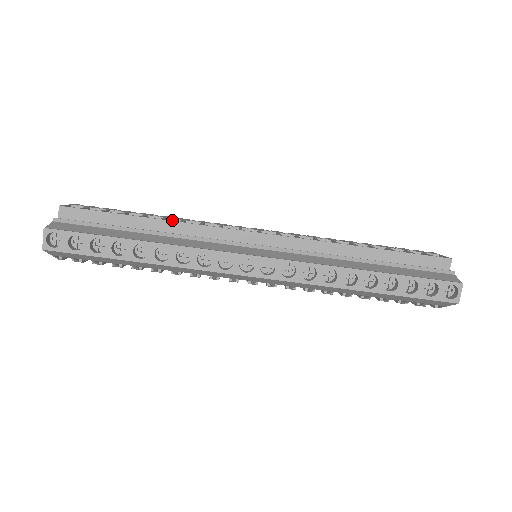
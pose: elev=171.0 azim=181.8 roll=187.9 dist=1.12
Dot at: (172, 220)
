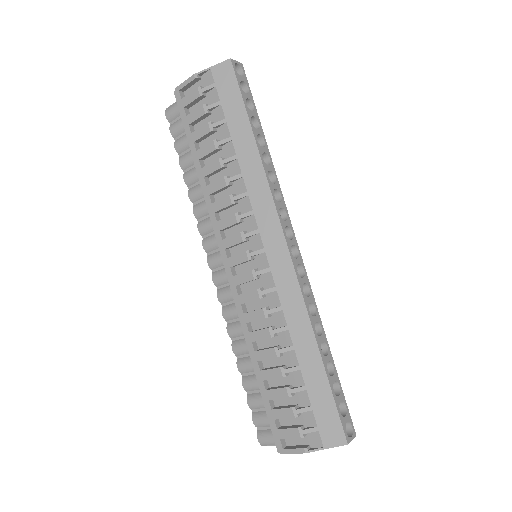
Dot at: occluded
